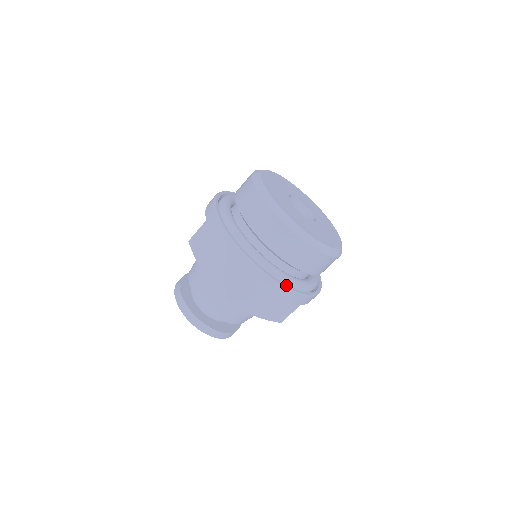
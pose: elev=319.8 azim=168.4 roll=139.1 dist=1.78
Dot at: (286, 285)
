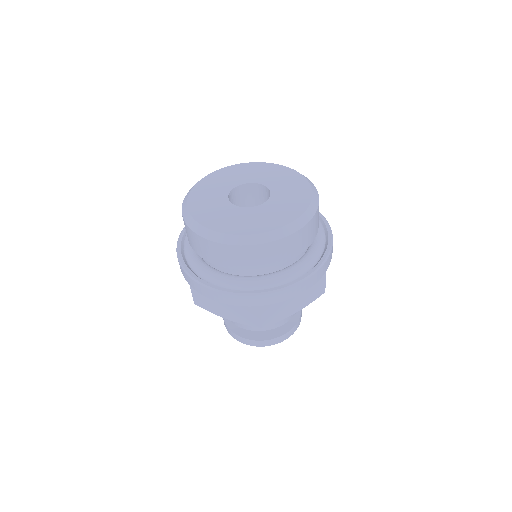
Dot at: (296, 280)
